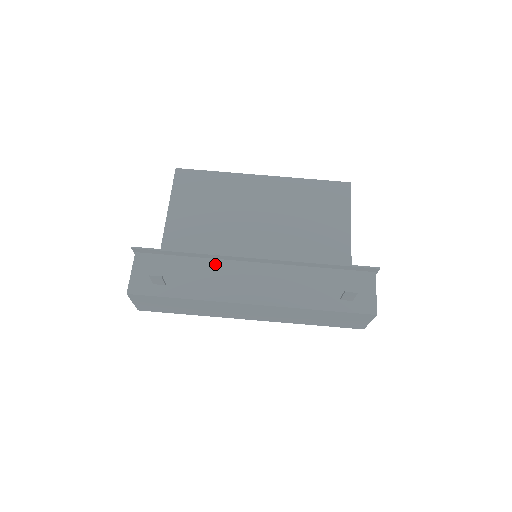
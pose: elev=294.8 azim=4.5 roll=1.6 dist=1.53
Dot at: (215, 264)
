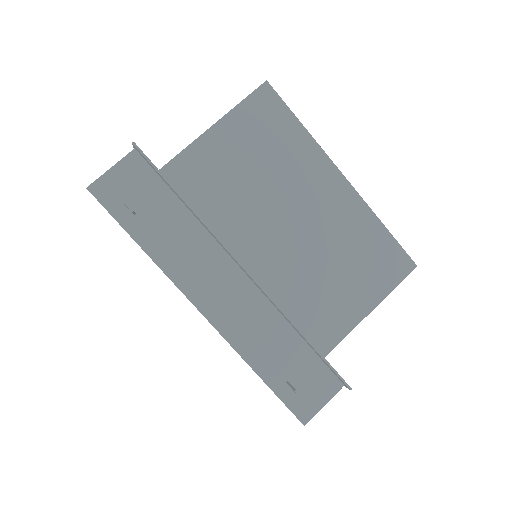
Dot at: (204, 238)
